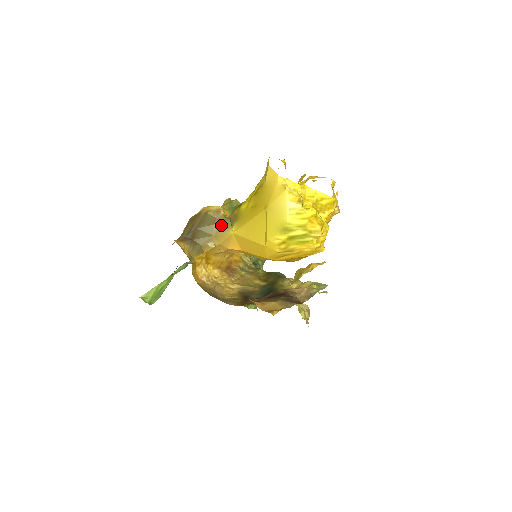
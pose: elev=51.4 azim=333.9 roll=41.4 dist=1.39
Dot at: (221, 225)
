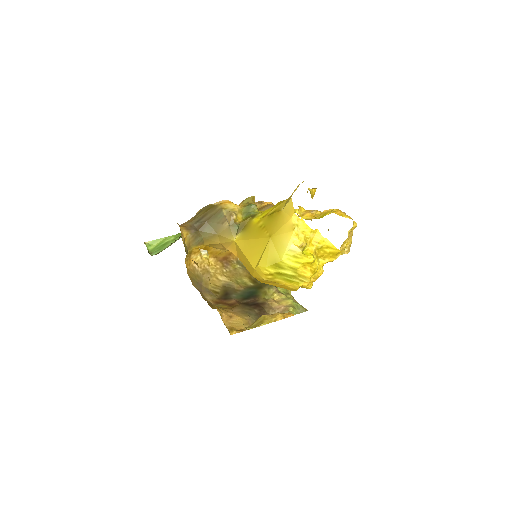
Dot at: (228, 228)
